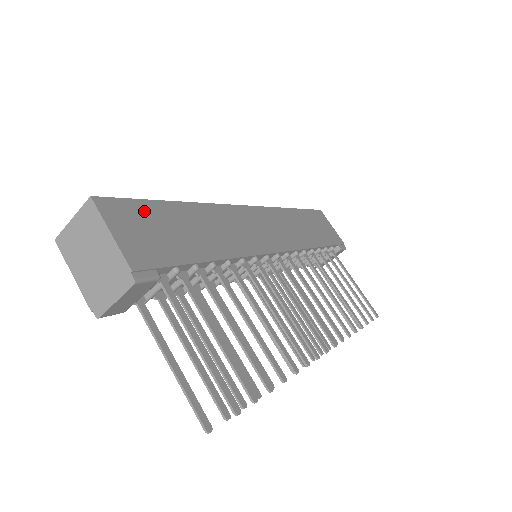
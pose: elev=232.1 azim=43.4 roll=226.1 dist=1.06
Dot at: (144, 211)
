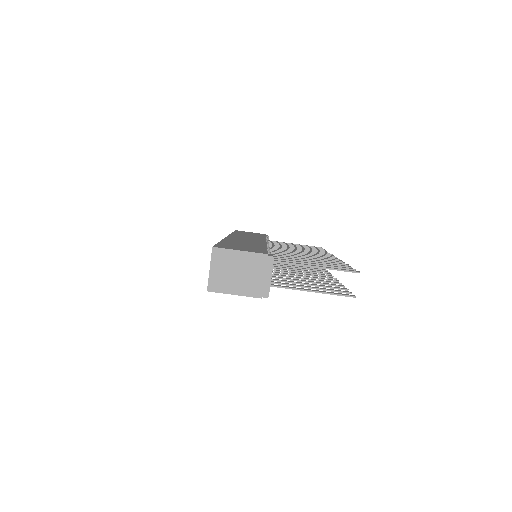
Dot at: (226, 245)
